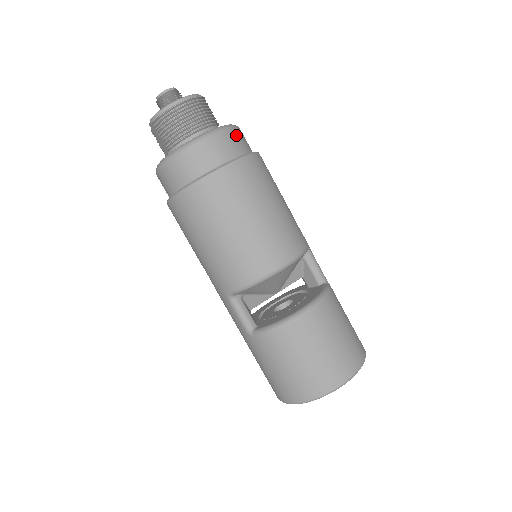
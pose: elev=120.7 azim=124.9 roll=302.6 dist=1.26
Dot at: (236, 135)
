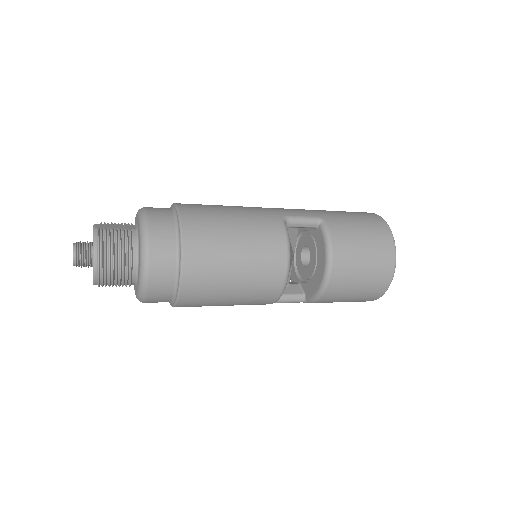
Dot at: (156, 240)
